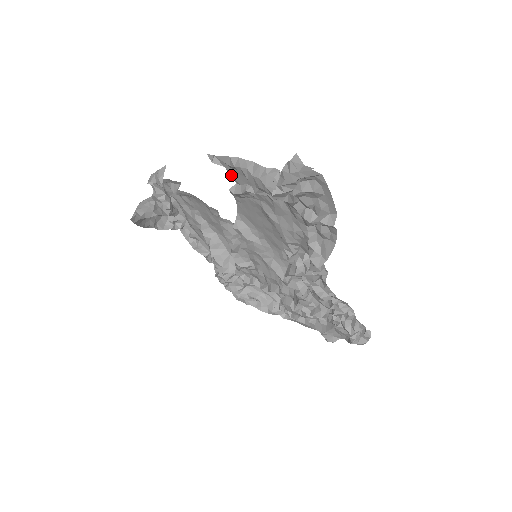
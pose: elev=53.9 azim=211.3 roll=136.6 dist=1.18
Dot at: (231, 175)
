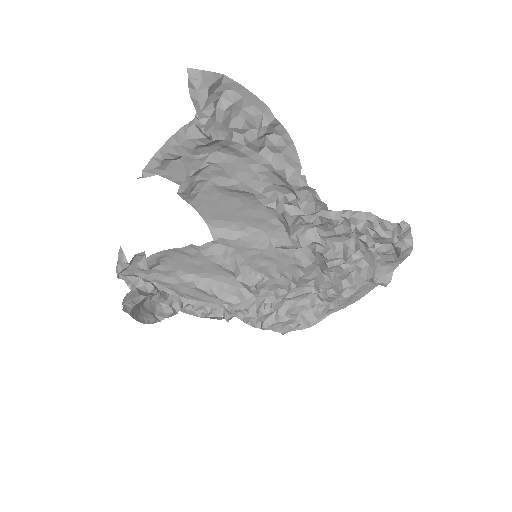
Dot at: occluded
